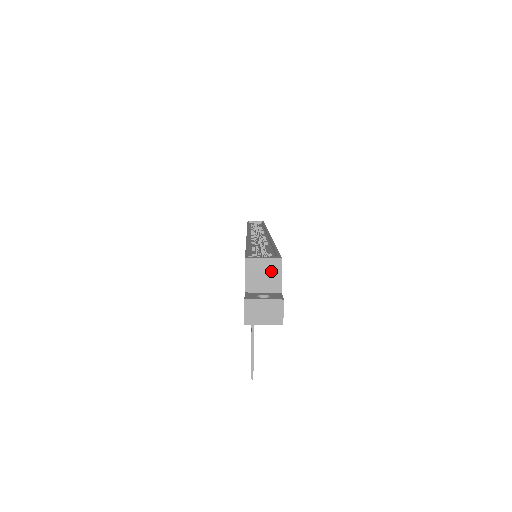
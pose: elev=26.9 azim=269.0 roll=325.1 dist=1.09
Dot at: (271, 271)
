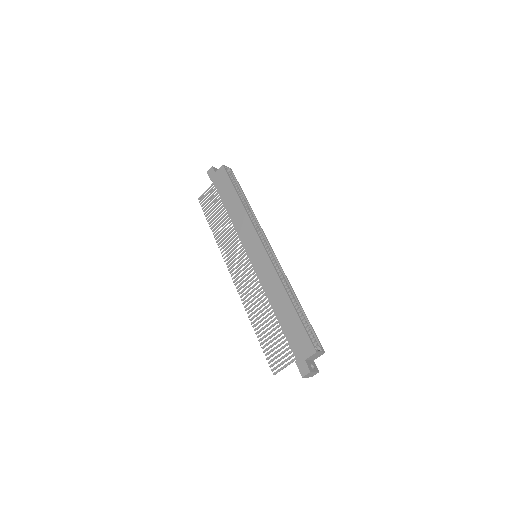
Dot at: (318, 355)
